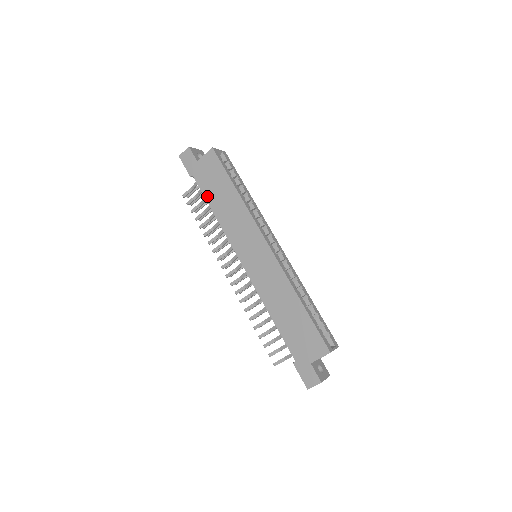
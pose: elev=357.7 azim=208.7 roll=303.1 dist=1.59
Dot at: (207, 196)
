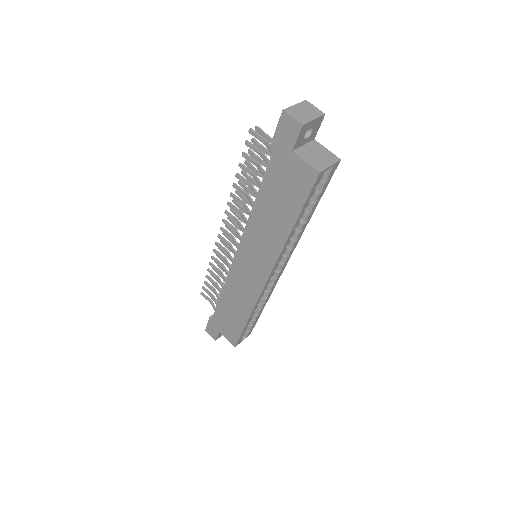
Dot at: (264, 186)
